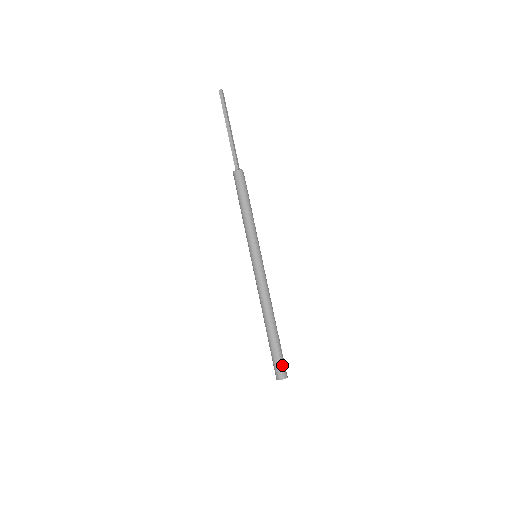
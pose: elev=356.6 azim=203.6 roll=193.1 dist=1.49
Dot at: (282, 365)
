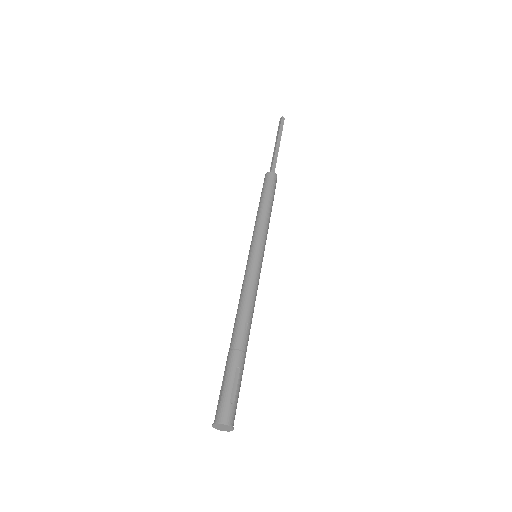
Dot at: (226, 400)
